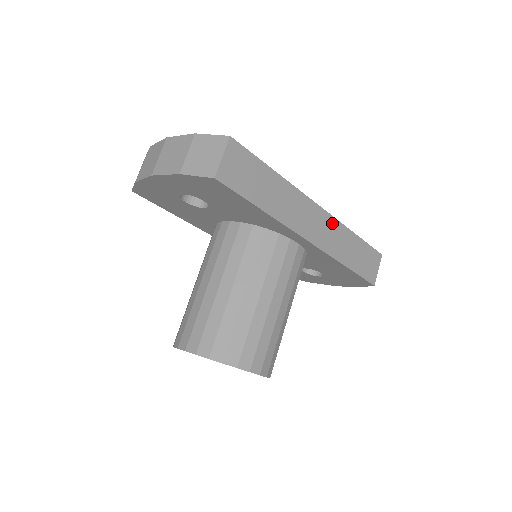
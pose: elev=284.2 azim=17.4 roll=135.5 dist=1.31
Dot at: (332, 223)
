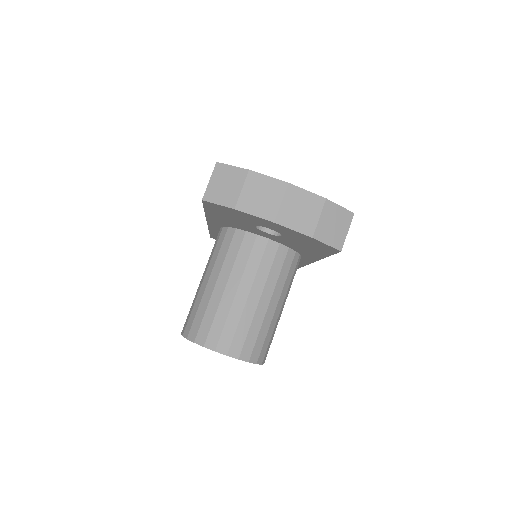
Dot at: occluded
